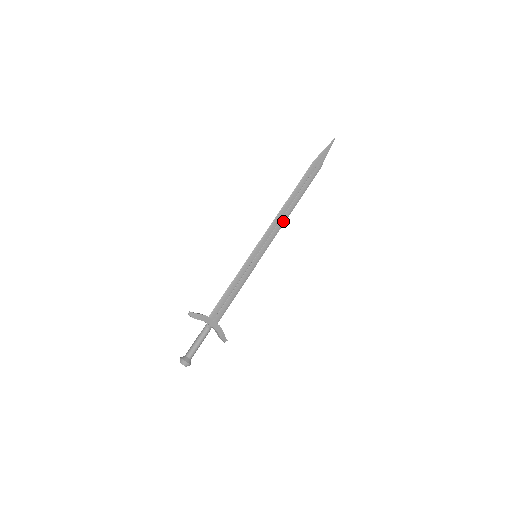
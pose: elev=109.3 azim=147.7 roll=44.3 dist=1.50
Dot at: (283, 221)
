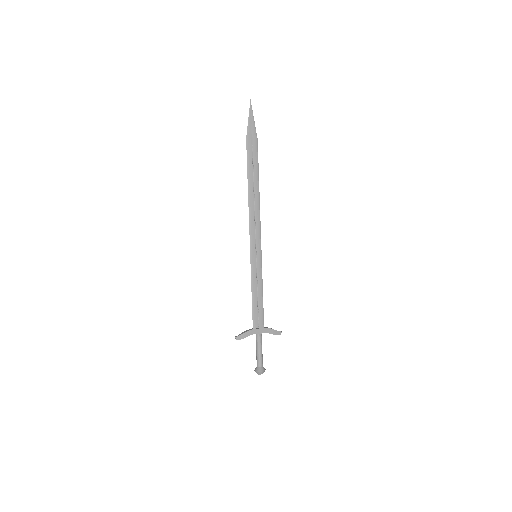
Dot at: (258, 211)
